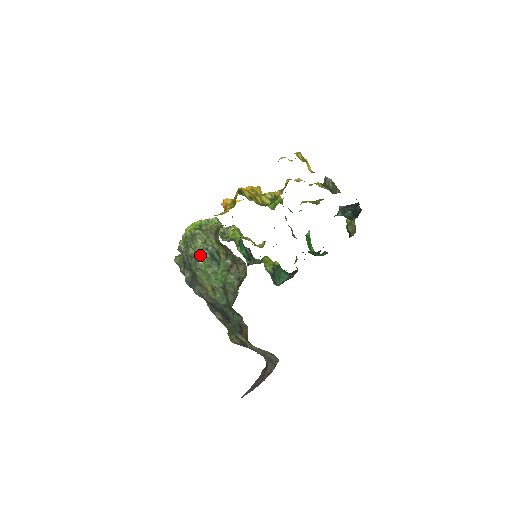
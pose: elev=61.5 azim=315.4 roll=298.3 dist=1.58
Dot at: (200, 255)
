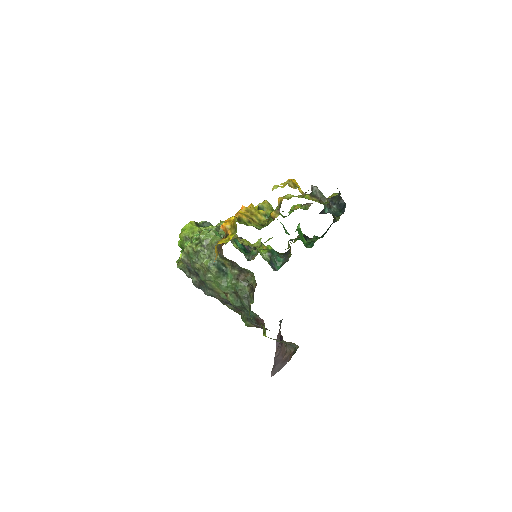
Dot at: (208, 270)
